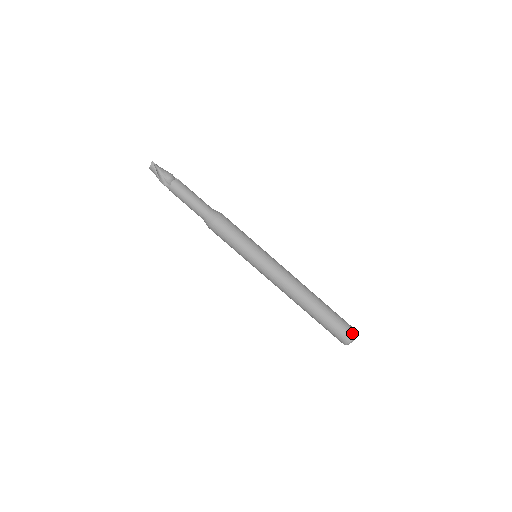
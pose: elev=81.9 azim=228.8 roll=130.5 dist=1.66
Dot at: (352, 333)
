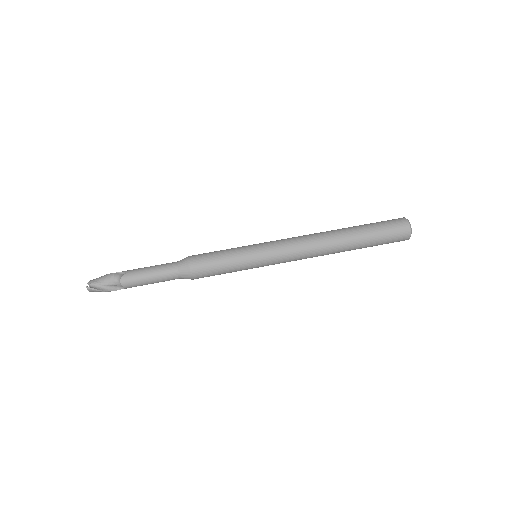
Dot at: (405, 229)
